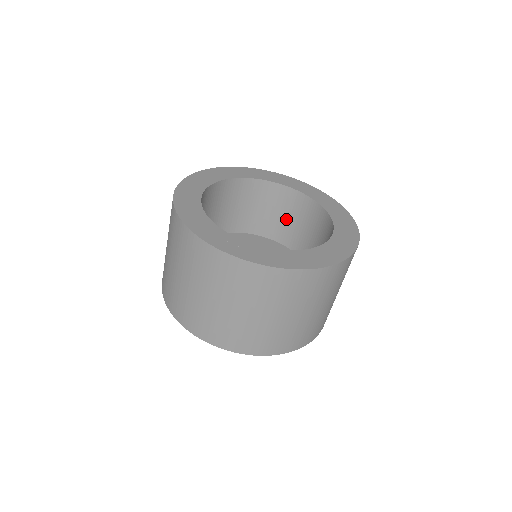
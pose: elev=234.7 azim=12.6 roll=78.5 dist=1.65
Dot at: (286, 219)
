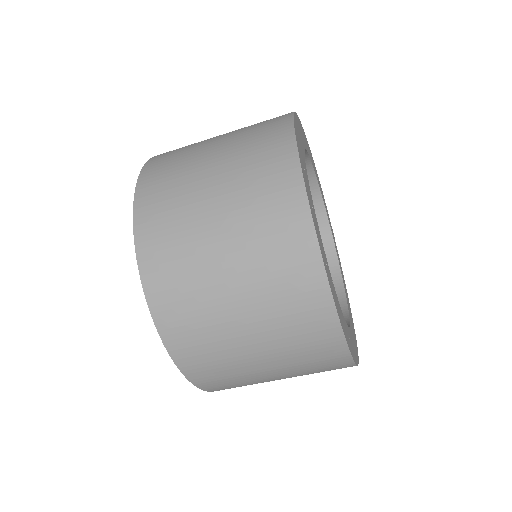
Dot at: occluded
